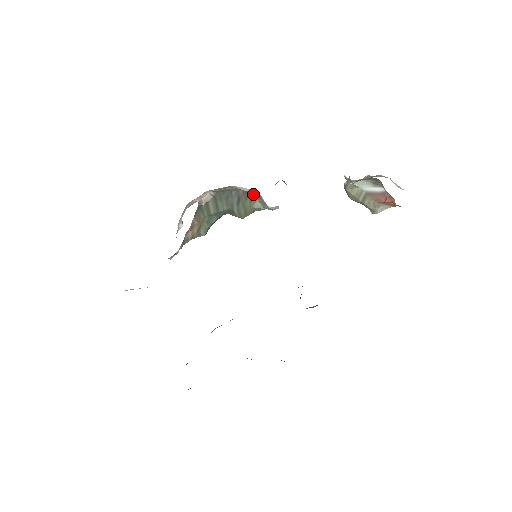
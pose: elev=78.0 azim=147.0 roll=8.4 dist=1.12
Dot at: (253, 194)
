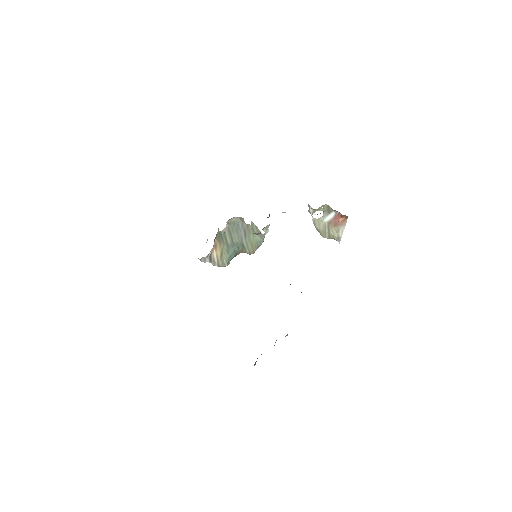
Dot at: (251, 221)
